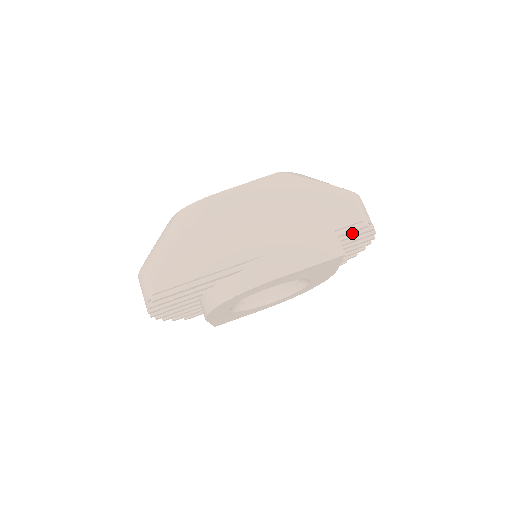
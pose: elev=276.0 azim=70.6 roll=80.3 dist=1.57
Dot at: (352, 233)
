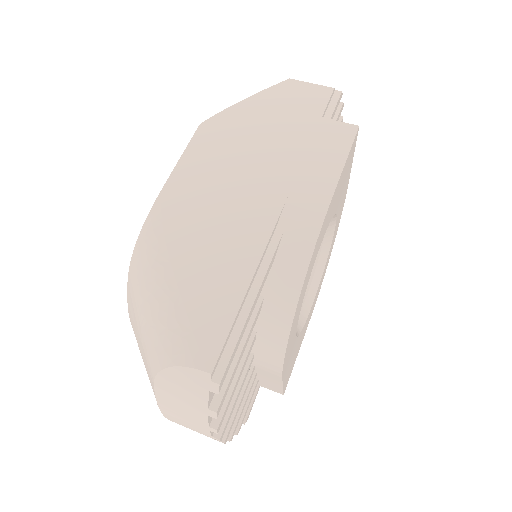
Dot at: occluded
